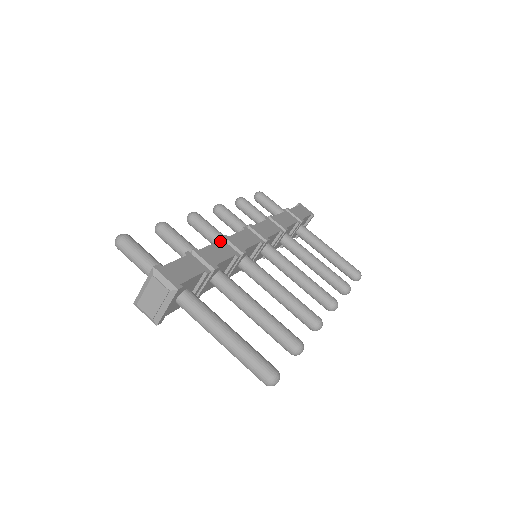
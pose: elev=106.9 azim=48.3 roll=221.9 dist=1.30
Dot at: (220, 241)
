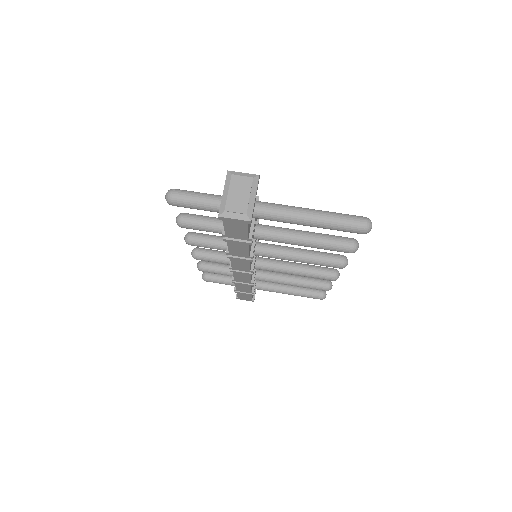
Dot at: occluded
